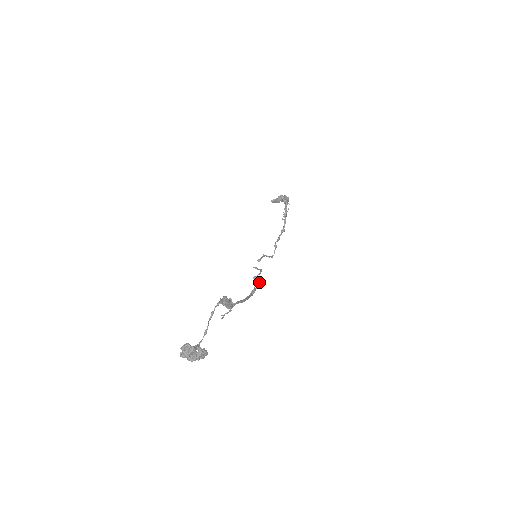
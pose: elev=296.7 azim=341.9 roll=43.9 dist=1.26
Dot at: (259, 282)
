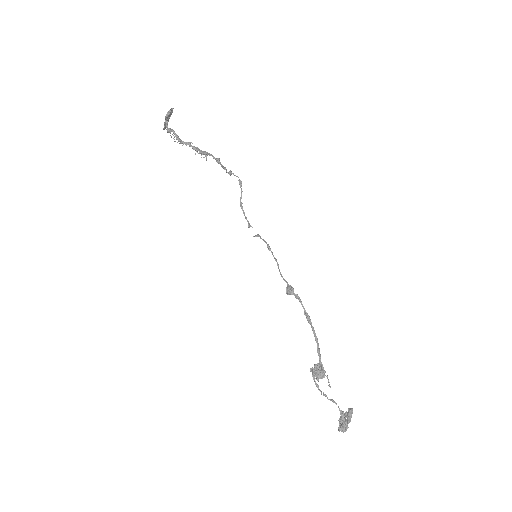
Dot at: (297, 298)
